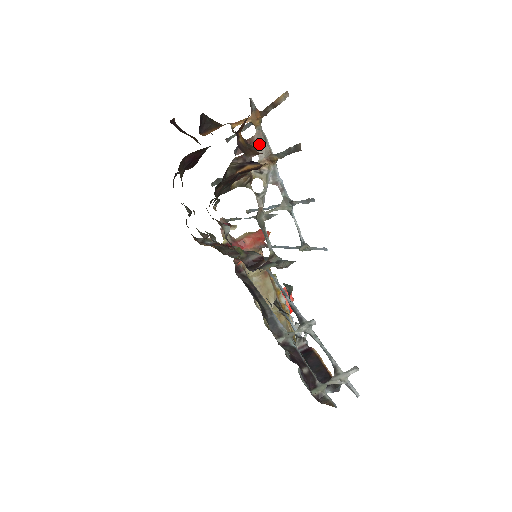
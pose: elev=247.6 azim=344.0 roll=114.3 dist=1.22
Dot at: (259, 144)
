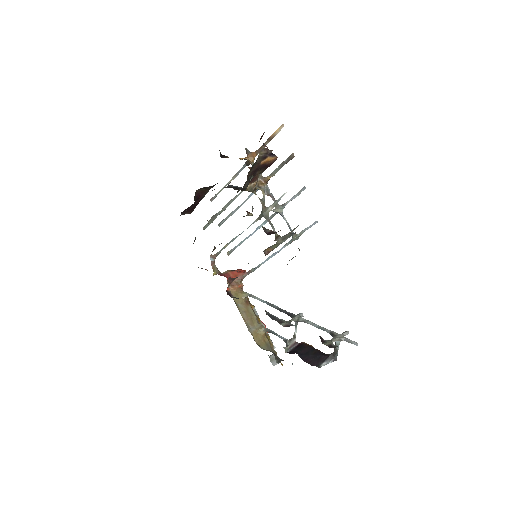
Dot at: occluded
